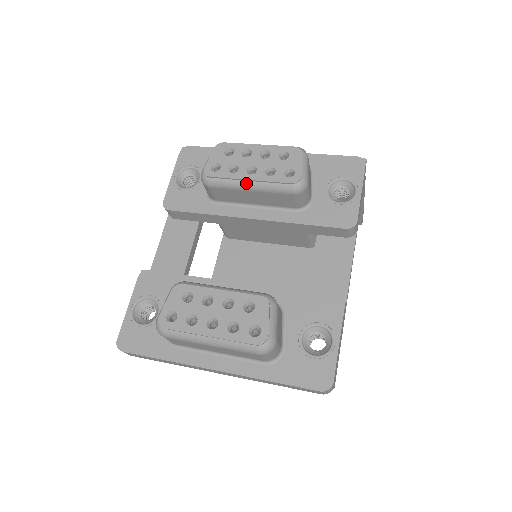
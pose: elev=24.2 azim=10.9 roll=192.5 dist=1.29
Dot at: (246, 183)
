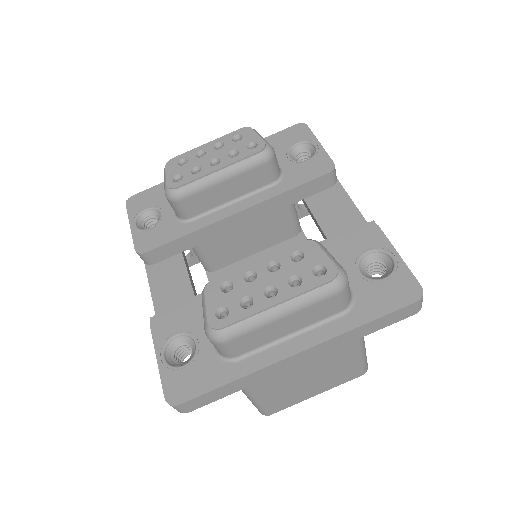
Dot at: (216, 174)
